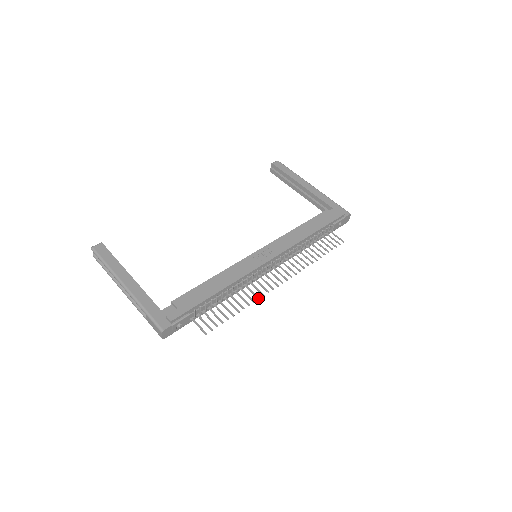
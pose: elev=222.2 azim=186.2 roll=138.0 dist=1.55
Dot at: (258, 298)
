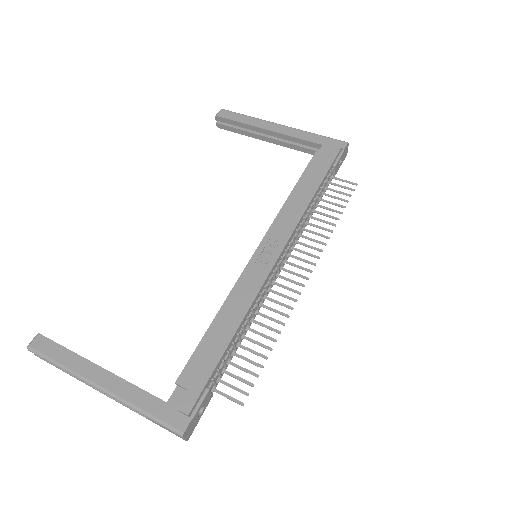
Dot at: (287, 316)
